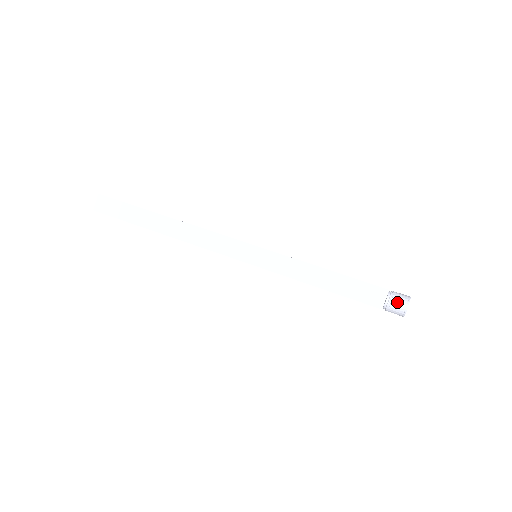
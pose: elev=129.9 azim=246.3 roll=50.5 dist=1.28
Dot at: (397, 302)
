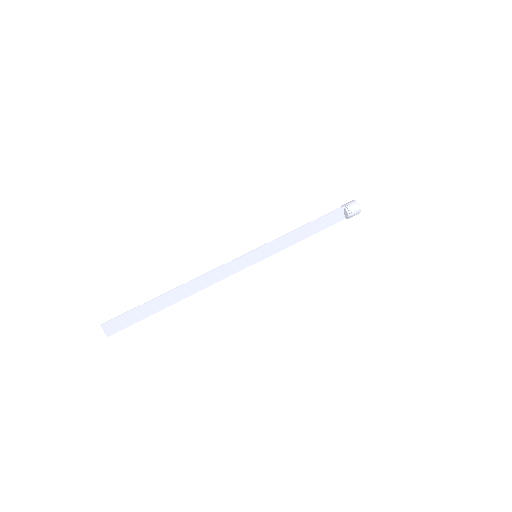
Dot at: (354, 211)
